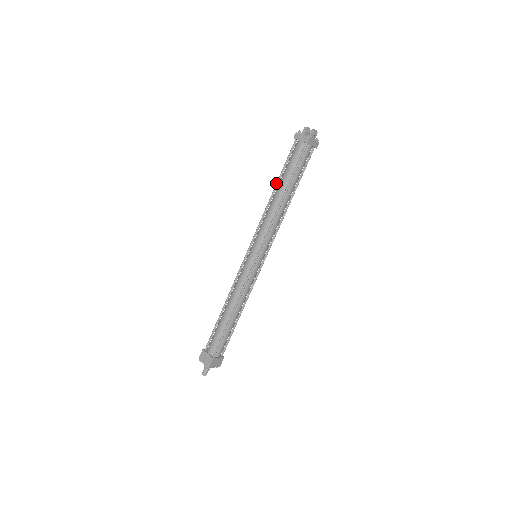
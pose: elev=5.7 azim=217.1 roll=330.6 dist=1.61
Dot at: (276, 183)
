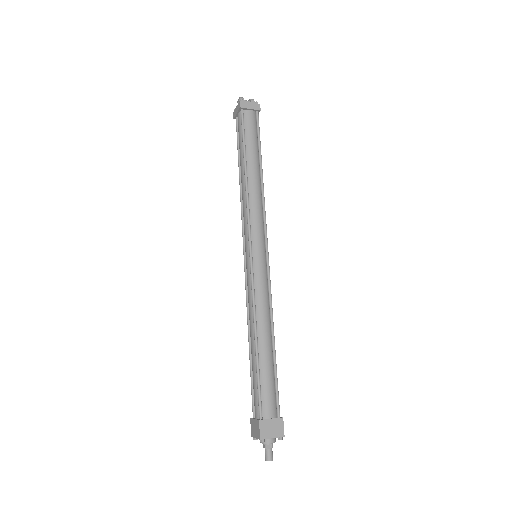
Dot at: (245, 160)
